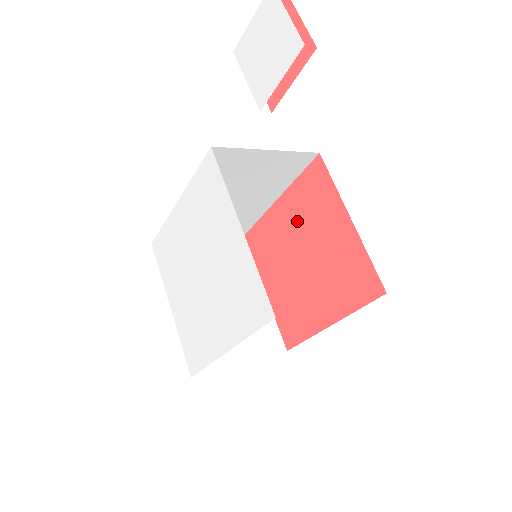
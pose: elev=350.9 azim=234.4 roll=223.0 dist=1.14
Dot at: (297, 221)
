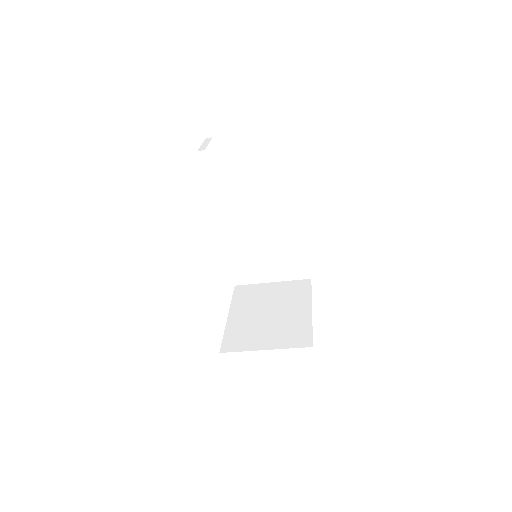
Dot at: occluded
